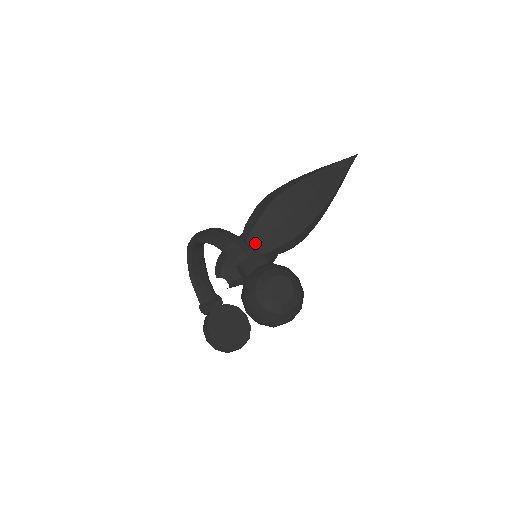
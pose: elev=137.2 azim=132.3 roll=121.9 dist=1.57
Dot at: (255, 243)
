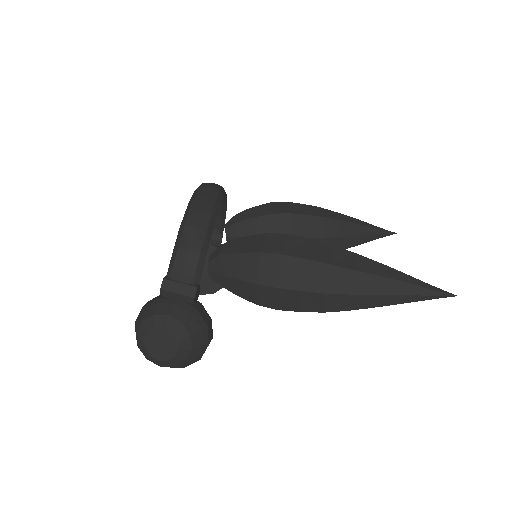
Dot at: (218, 268)
